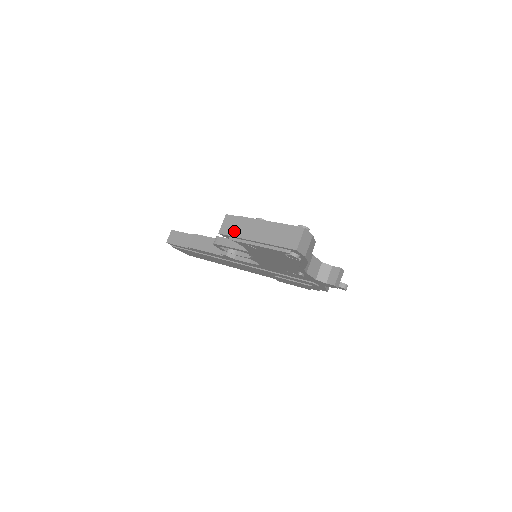
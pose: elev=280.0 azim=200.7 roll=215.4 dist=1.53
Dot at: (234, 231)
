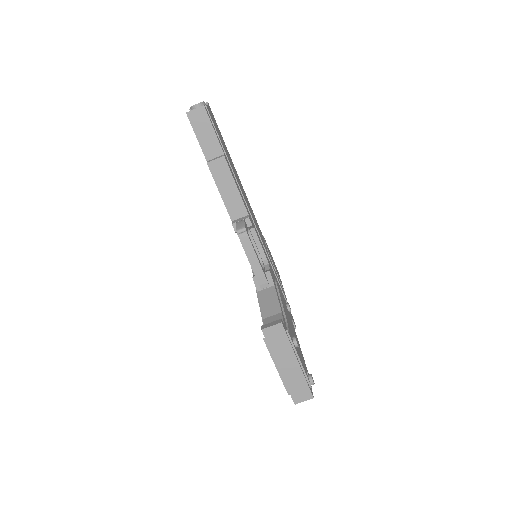
Dot at: (274, 344)
